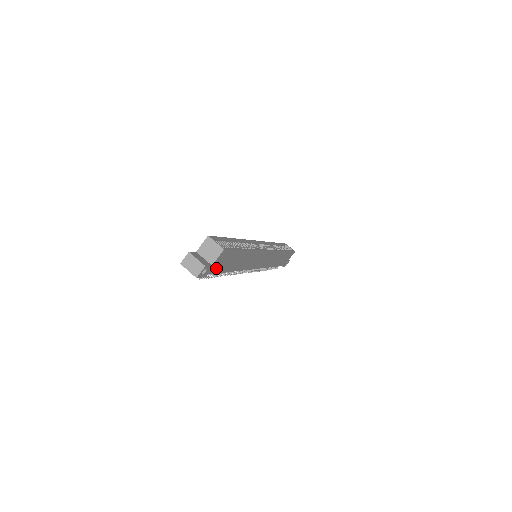
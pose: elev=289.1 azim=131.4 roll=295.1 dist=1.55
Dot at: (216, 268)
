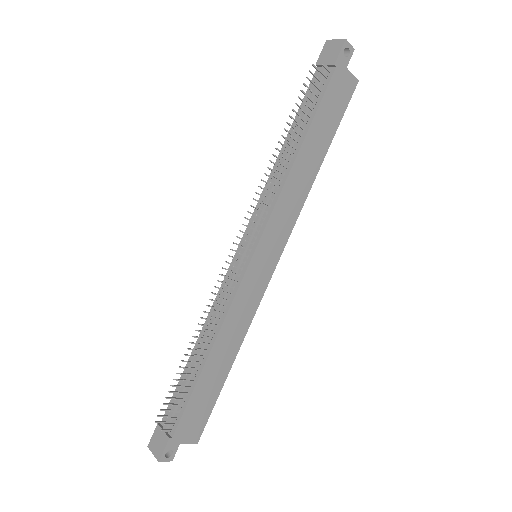
Dot at: (334, 86)
